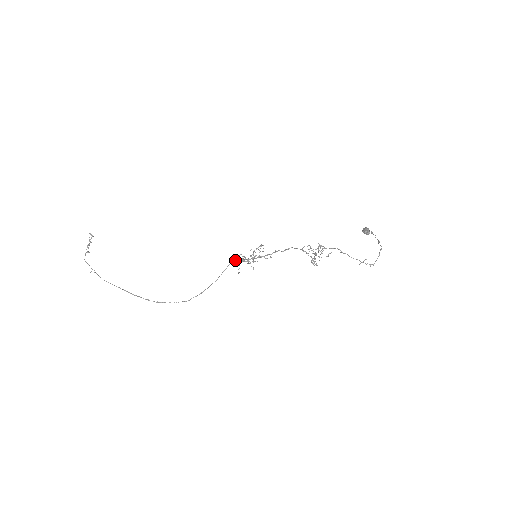
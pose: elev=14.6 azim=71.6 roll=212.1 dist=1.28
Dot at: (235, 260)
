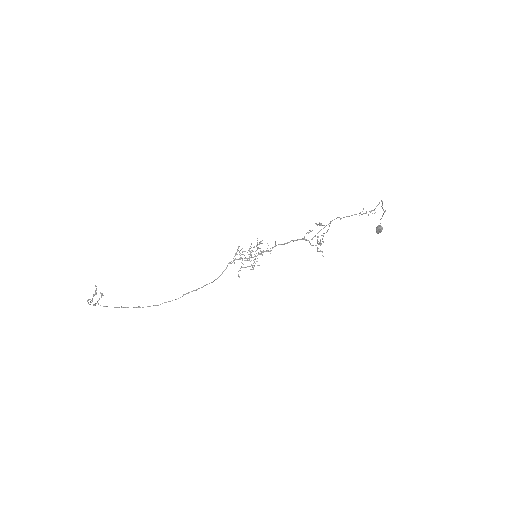
Dot at: (233, 261)
